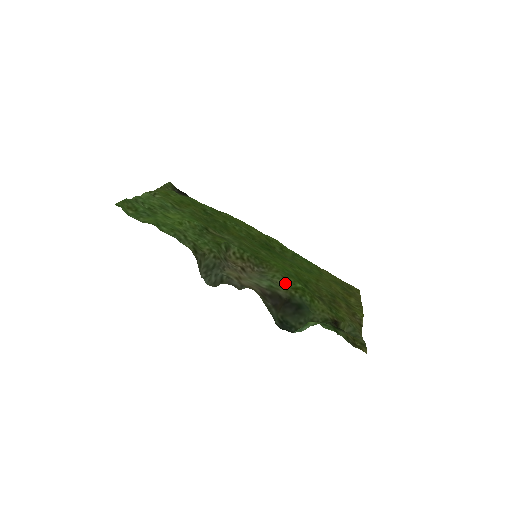
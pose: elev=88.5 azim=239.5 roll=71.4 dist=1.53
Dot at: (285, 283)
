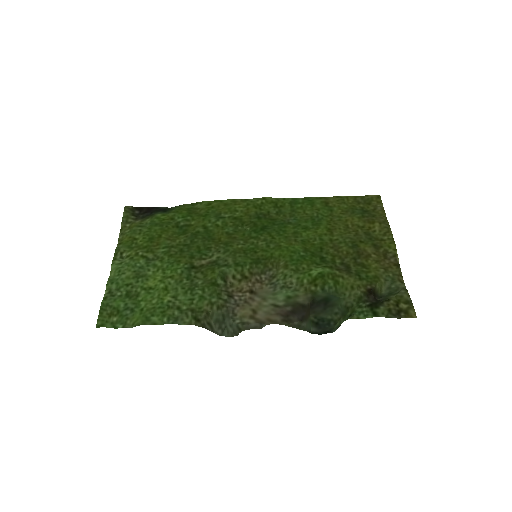
Dot at: (300, 280)
